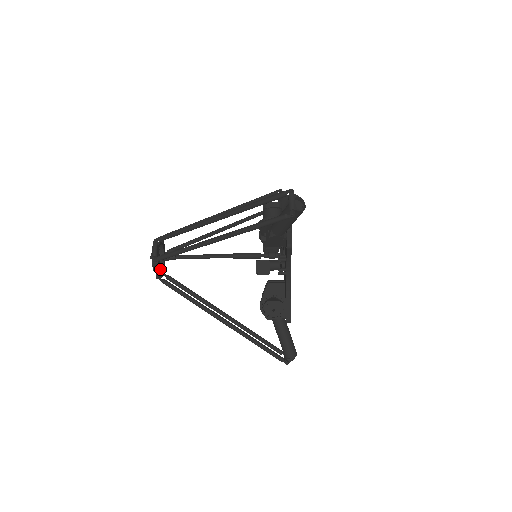
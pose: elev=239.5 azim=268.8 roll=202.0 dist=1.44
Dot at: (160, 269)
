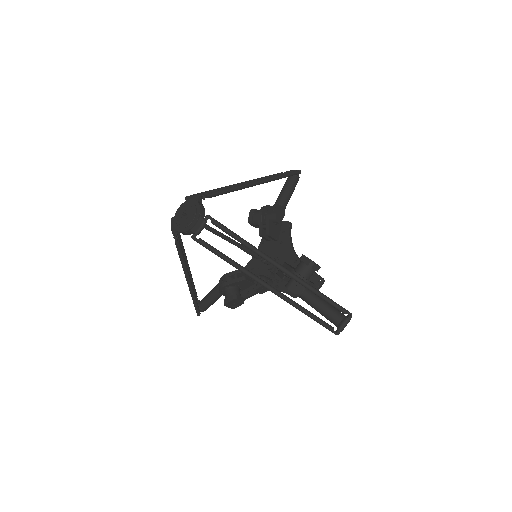
Dot at: occluded
